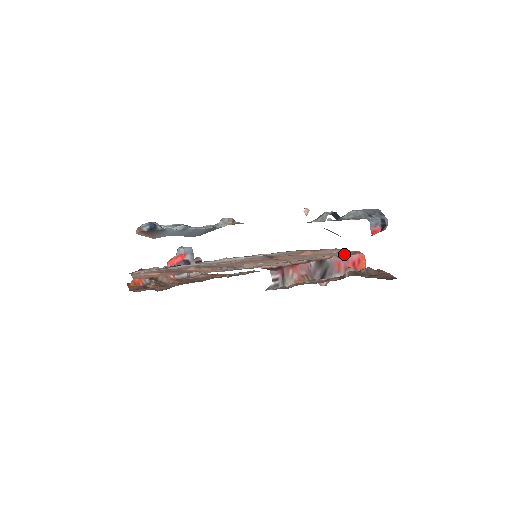
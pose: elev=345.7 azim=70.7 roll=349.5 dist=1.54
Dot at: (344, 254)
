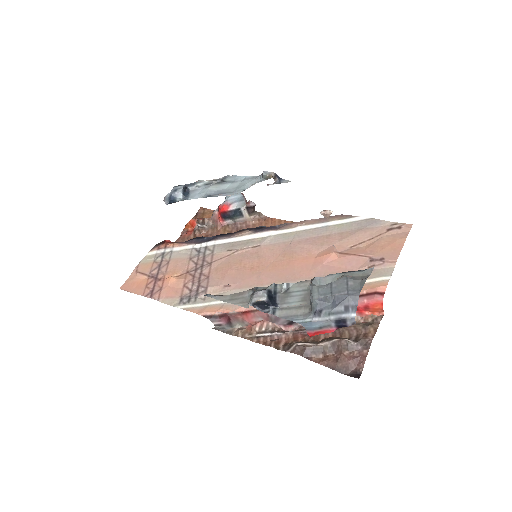
Dot at: occluded
